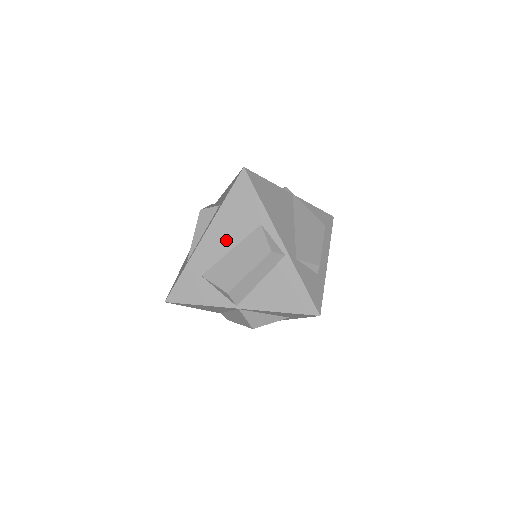
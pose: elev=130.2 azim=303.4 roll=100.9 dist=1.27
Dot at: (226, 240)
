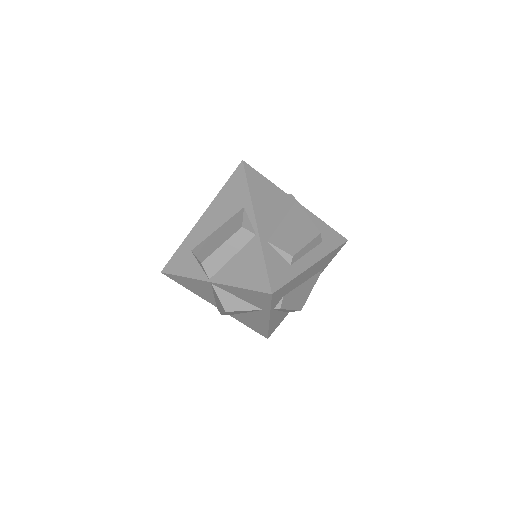
Dot at: (216, 220)
